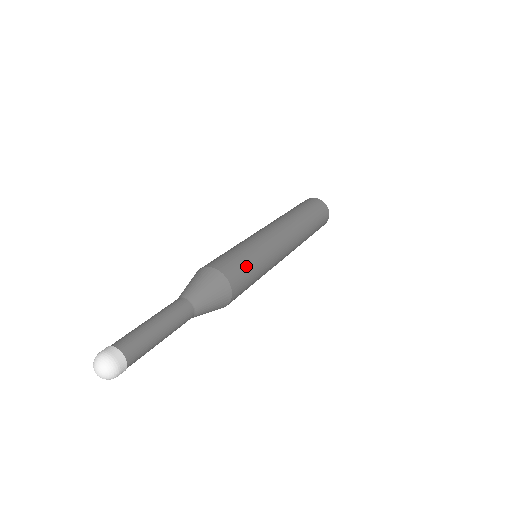
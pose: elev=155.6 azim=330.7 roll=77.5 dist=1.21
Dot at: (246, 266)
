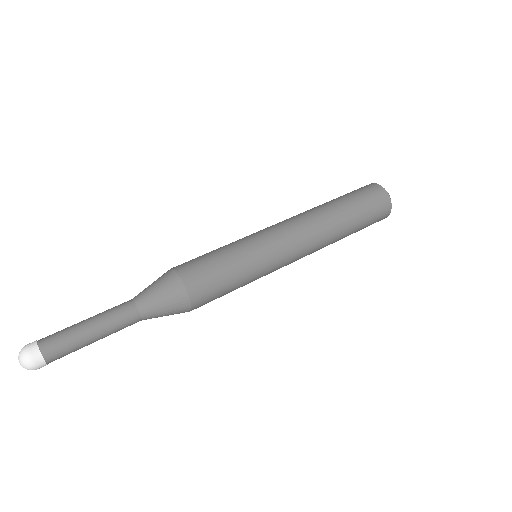
Dot at: (221, 279)
